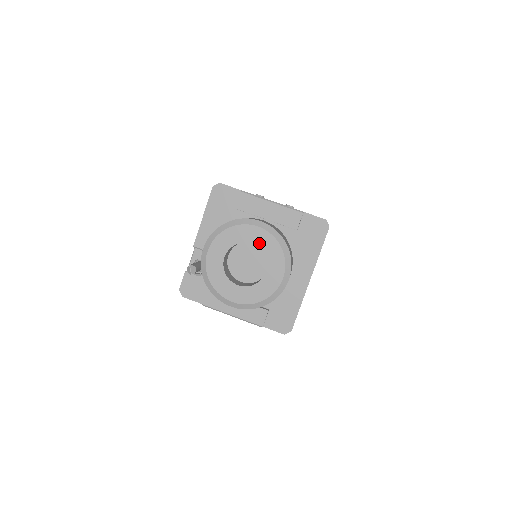
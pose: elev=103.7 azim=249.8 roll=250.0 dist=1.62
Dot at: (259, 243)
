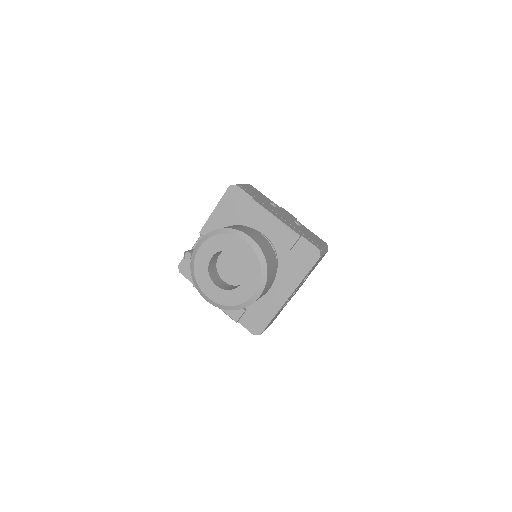
Dot at: (243, 256)
